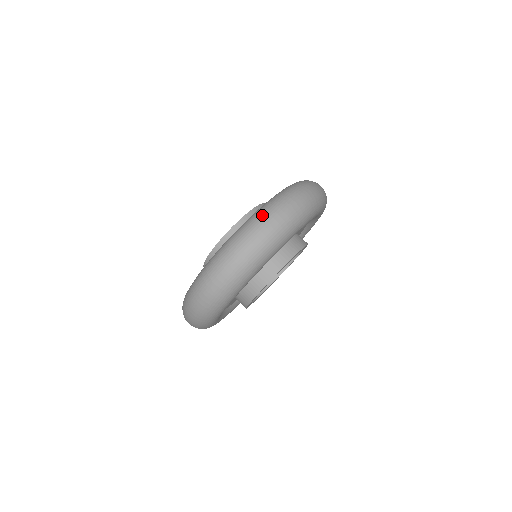
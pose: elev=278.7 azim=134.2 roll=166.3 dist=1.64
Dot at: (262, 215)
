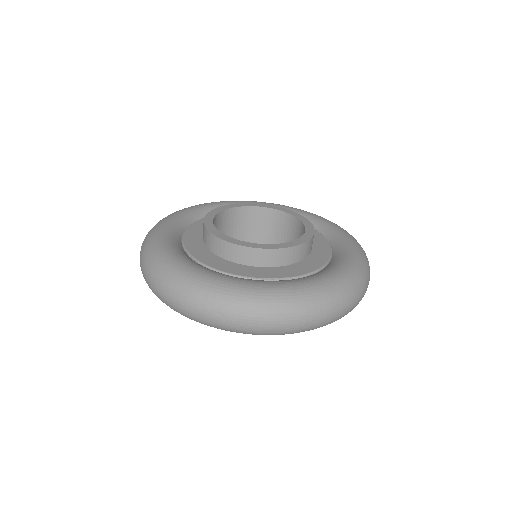
Dot at: (367, 275)
